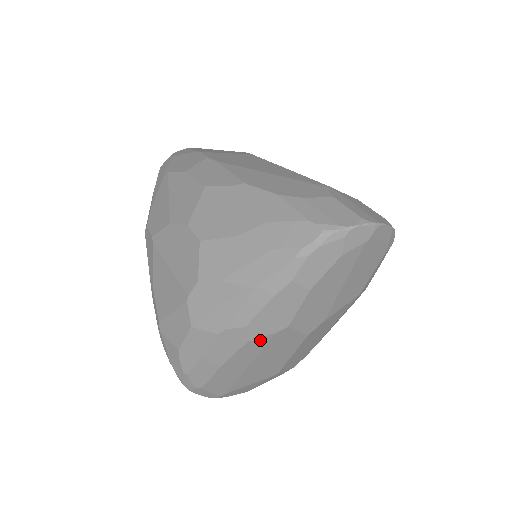
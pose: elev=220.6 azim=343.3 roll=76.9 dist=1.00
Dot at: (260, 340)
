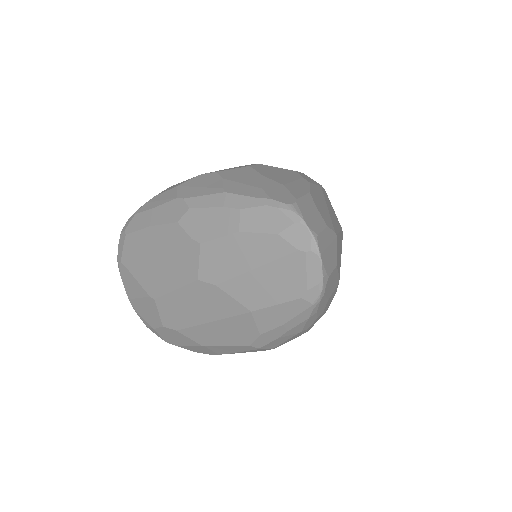
Dot at: (182, 232)
